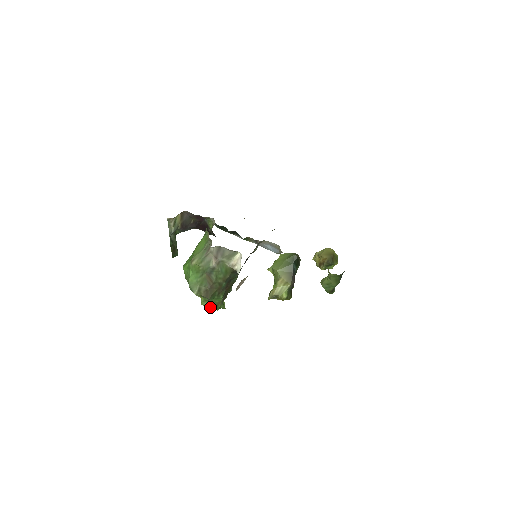
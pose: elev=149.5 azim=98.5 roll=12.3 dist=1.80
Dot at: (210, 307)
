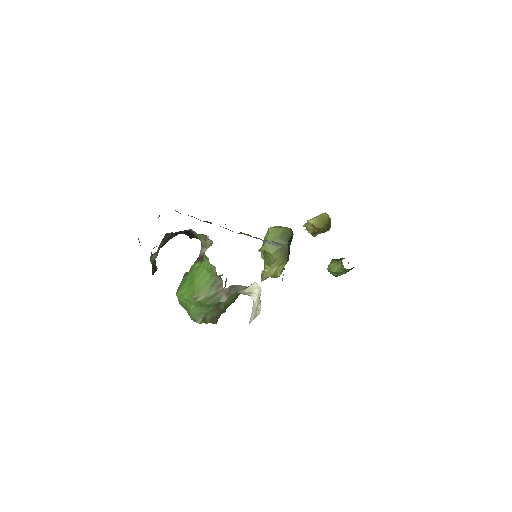
Dot at: occluded
